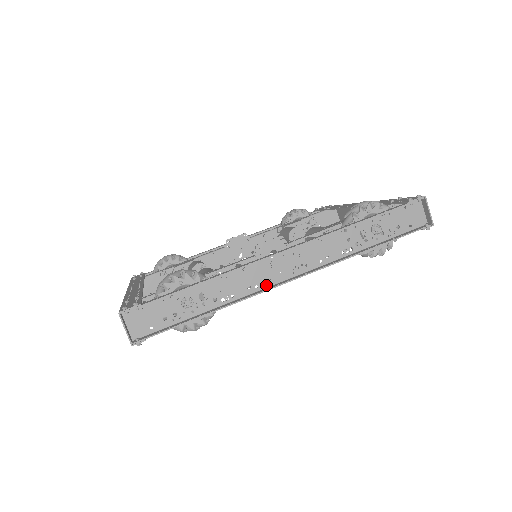
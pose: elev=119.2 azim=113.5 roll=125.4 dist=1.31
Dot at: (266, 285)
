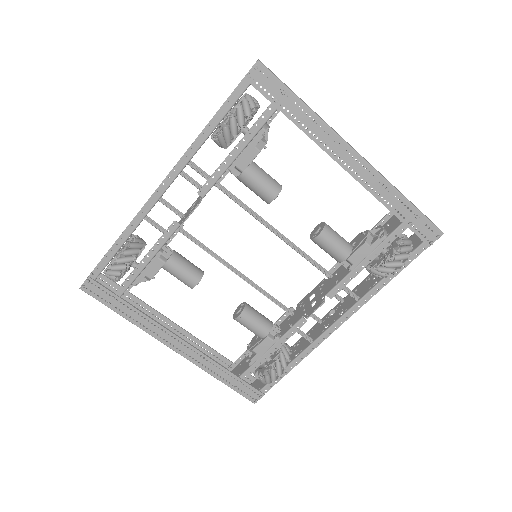
Dot at: (318, 324)
